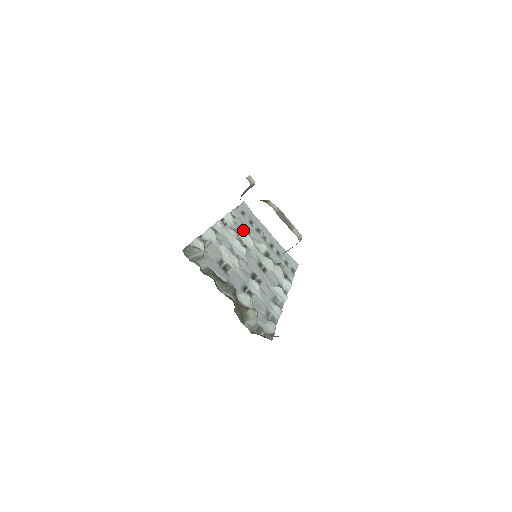
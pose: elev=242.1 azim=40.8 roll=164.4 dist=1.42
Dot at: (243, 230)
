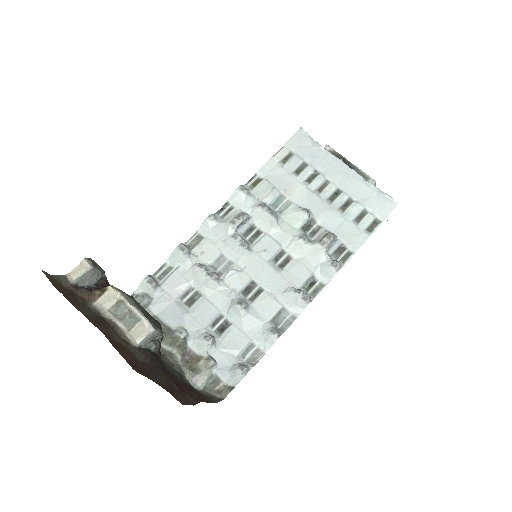
Dot at: (258, 207)
